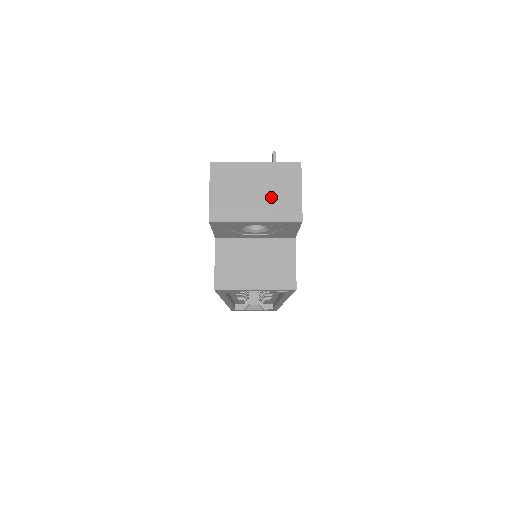
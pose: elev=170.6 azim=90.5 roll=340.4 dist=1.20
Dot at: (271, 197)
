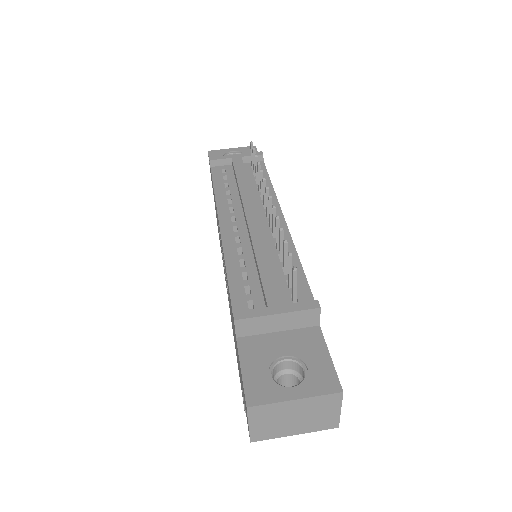
Dot at: (310, 419)
